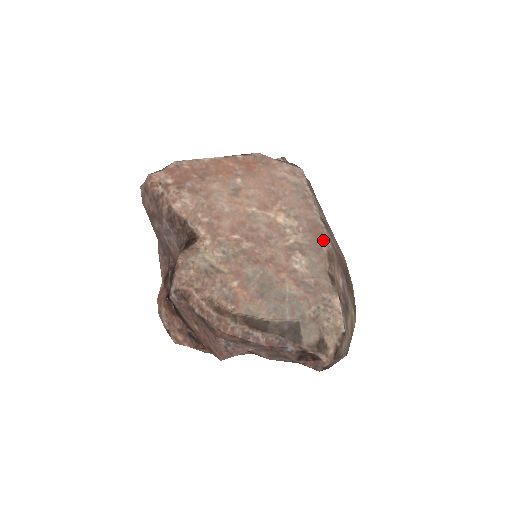
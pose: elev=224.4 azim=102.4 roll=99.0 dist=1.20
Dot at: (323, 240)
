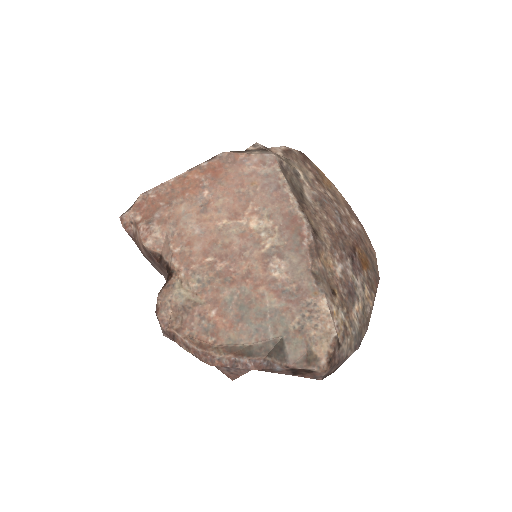
Dot at: (303, 234)
